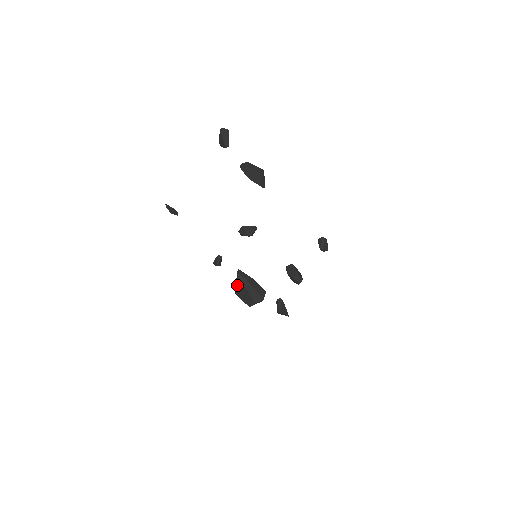
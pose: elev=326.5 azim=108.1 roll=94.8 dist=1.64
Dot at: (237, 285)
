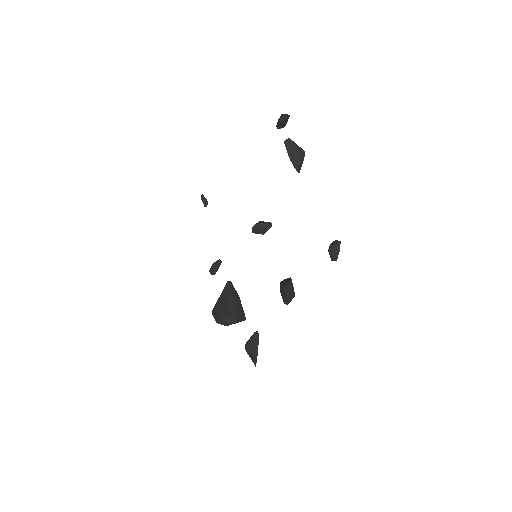
Dot at: (219, 297)
